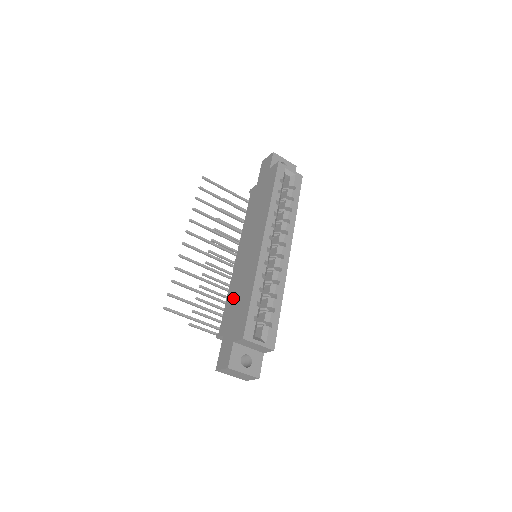
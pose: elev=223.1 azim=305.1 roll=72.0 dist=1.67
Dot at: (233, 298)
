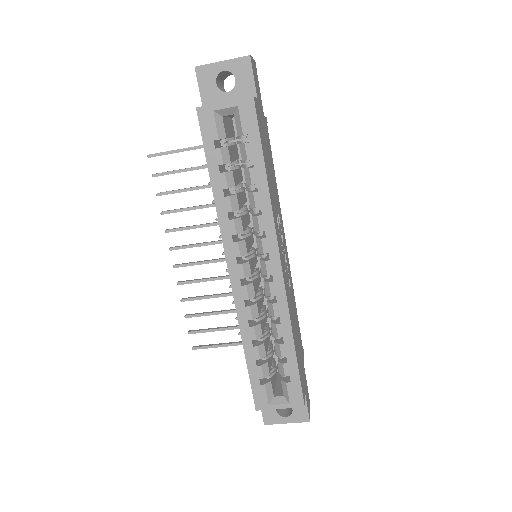
Dot at: occluded
